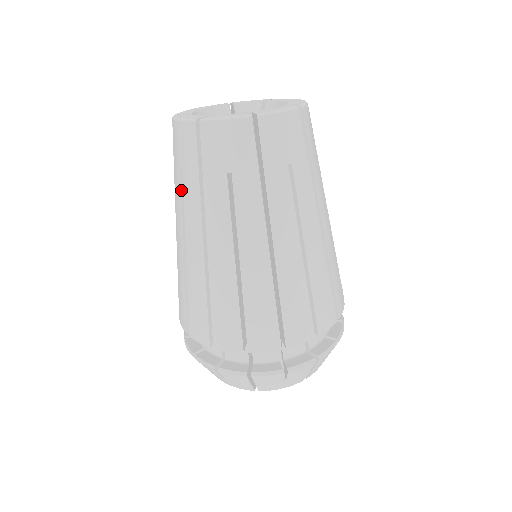
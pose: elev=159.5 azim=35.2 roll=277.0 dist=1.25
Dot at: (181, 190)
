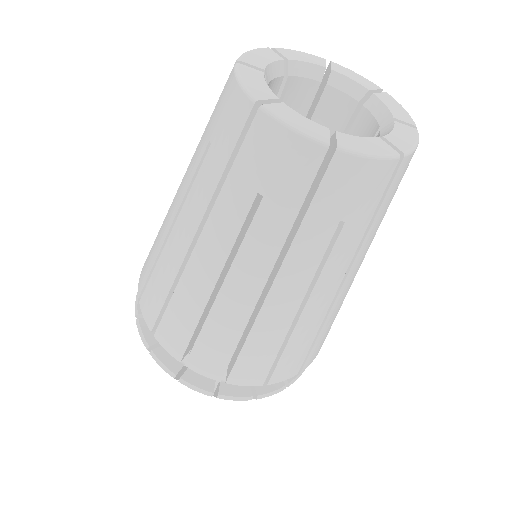
Dot at: (246, 217)
